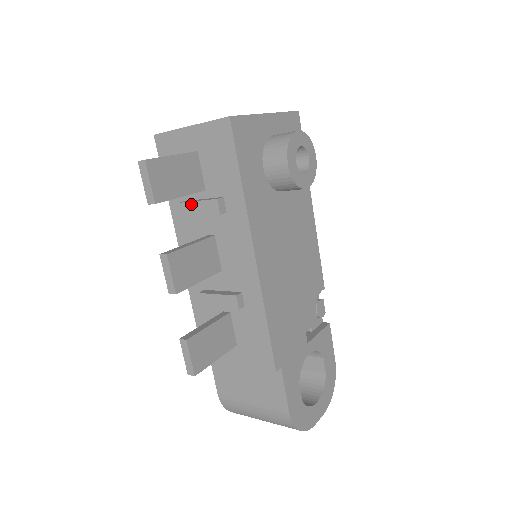
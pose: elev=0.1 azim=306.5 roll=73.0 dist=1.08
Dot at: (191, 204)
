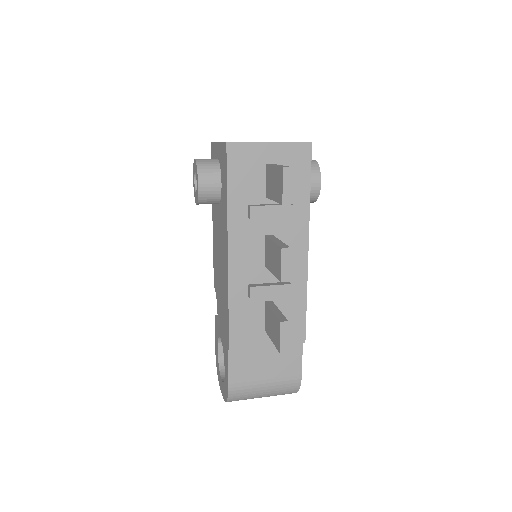
Dot at: (264, 208)
